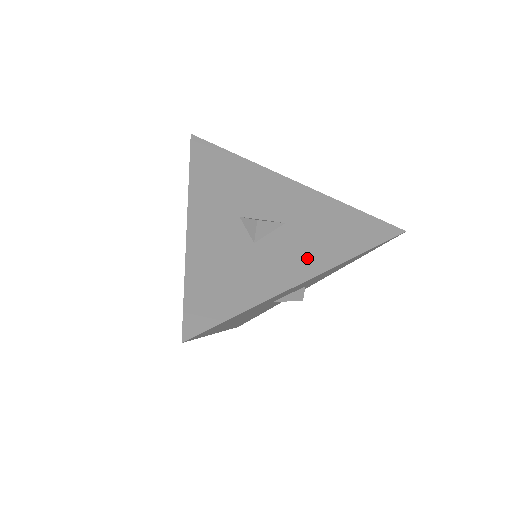
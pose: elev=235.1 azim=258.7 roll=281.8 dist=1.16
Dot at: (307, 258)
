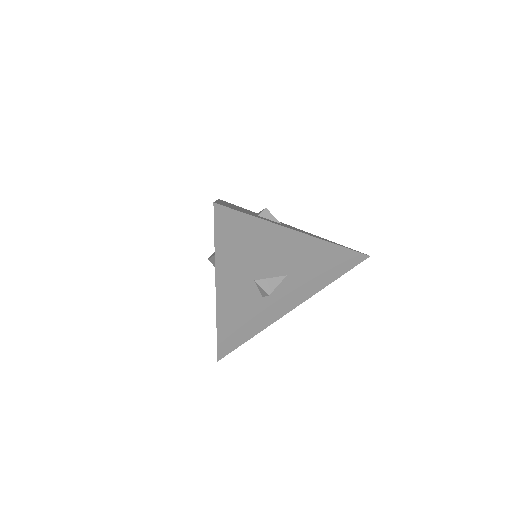
Dot at: (295, 297)
